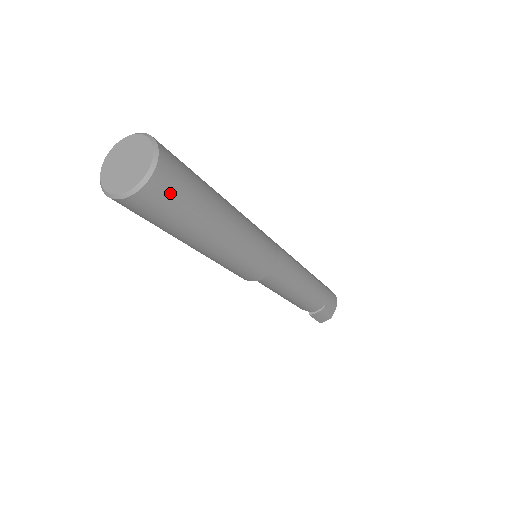
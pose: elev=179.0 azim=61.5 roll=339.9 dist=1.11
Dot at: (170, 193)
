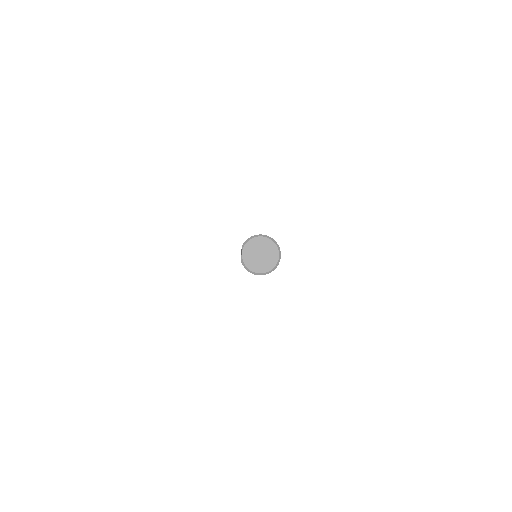
Dot at: occluded
